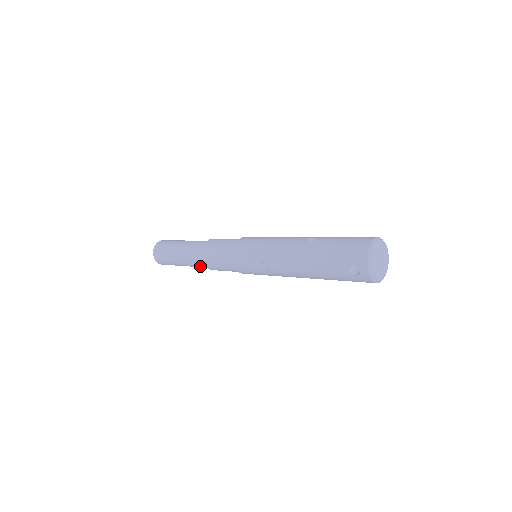
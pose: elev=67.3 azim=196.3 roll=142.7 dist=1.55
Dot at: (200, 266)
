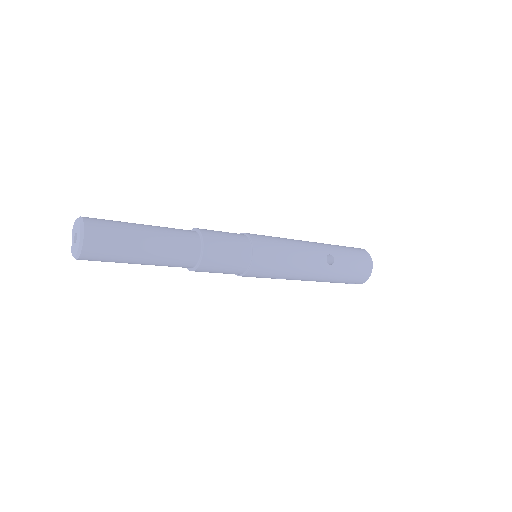
Dot at: occluded
